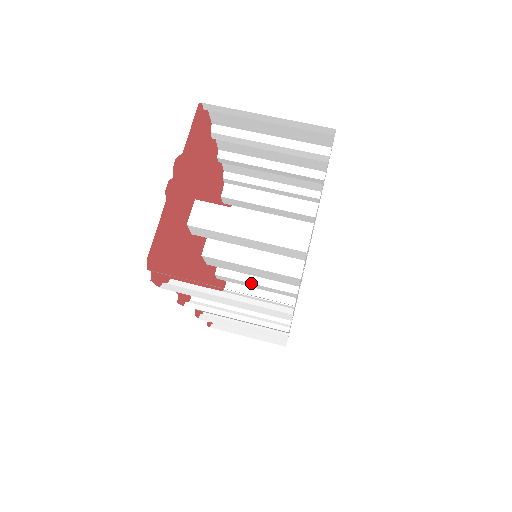
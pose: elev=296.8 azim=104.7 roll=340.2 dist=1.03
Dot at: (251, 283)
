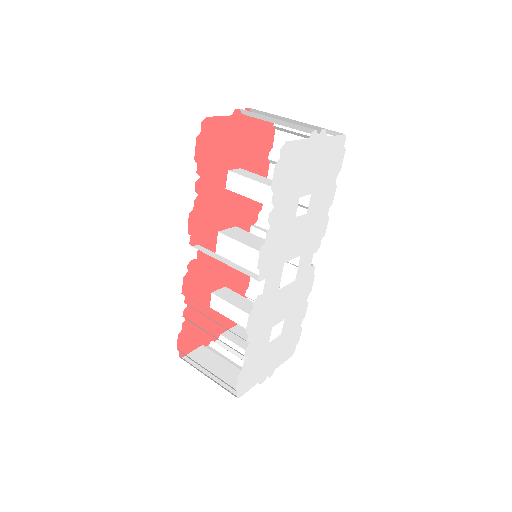
Dot at: (237, 307)
